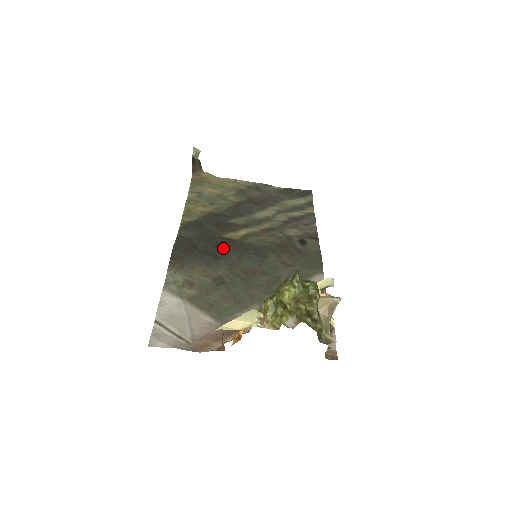
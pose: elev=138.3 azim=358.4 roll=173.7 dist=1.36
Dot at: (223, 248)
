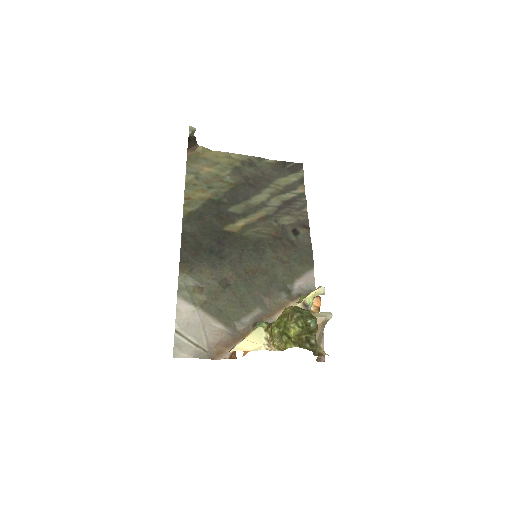
Dot at: (225, 245)
